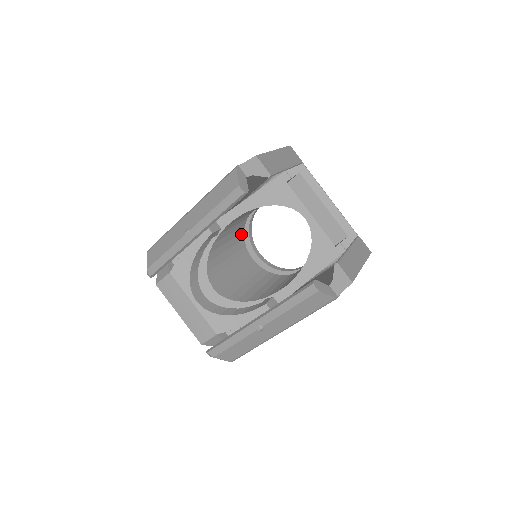
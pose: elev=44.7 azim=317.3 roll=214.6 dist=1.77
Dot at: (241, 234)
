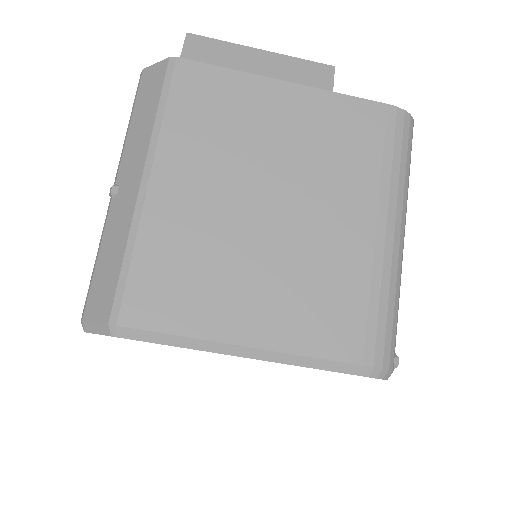
Dot at: occluded
